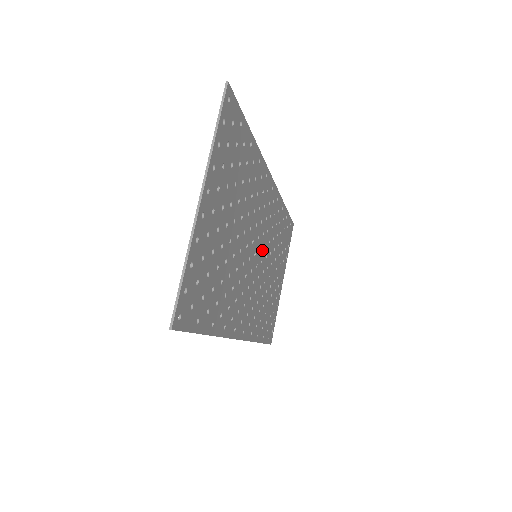
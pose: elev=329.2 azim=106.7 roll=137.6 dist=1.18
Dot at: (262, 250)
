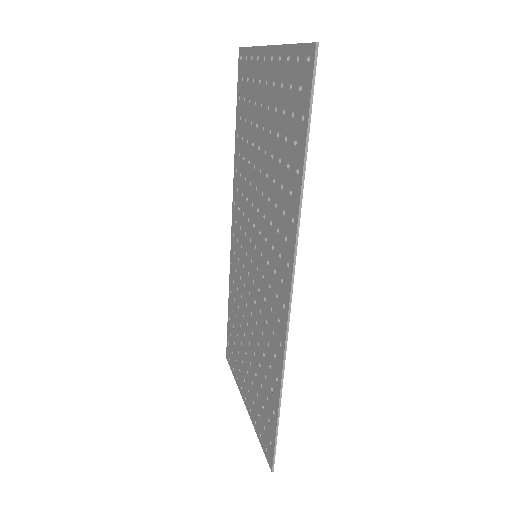
Dot at: (252, 270)
